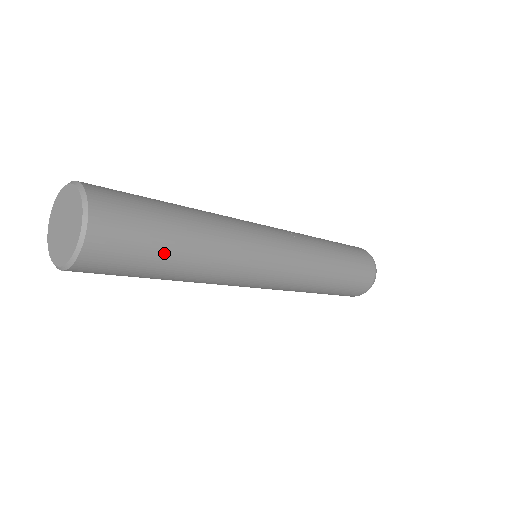
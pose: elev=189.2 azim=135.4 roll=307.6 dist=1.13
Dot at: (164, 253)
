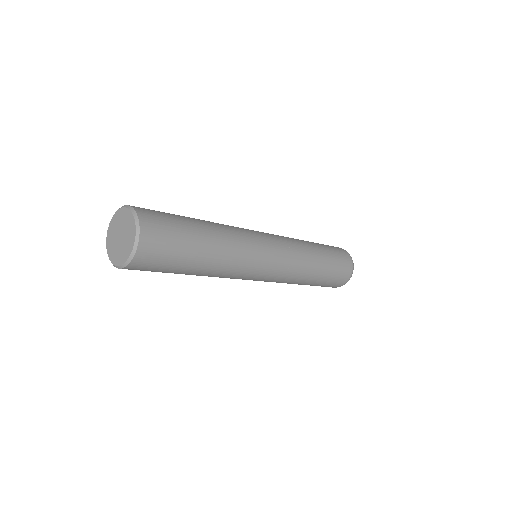
Dot at: (175, 273)
